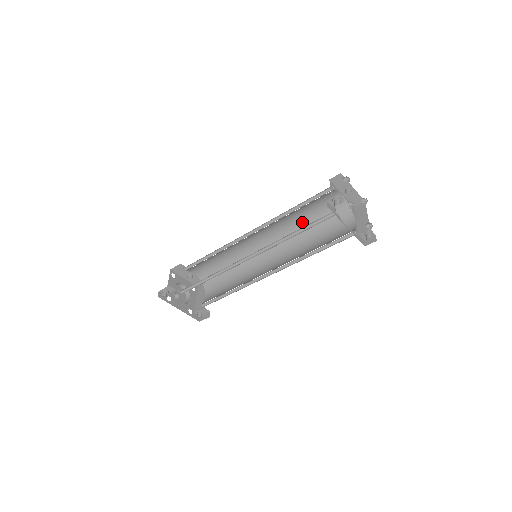
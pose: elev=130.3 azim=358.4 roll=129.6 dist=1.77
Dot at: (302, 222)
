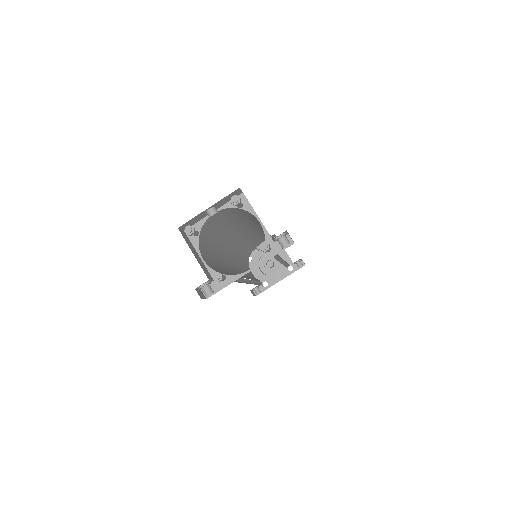
Dot at: (238, 222)
